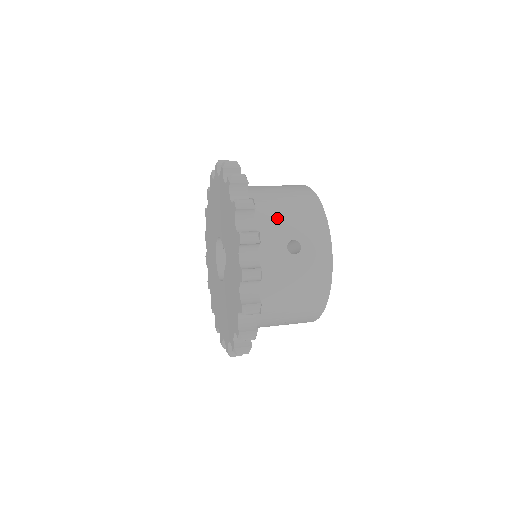
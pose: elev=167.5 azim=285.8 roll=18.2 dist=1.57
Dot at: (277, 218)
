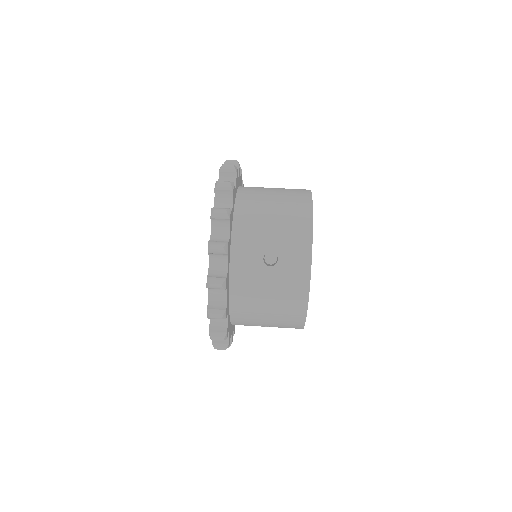
Dot at: (259, 228)
